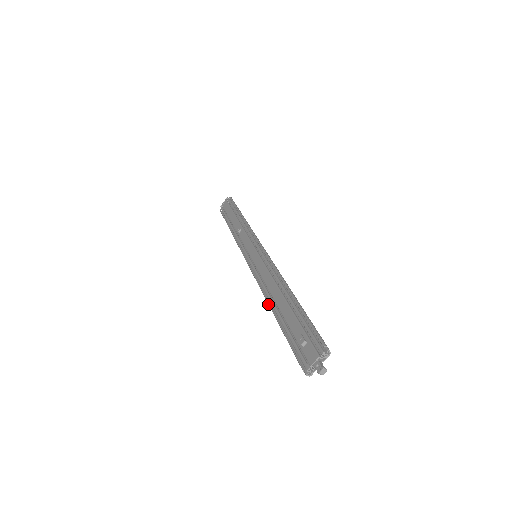
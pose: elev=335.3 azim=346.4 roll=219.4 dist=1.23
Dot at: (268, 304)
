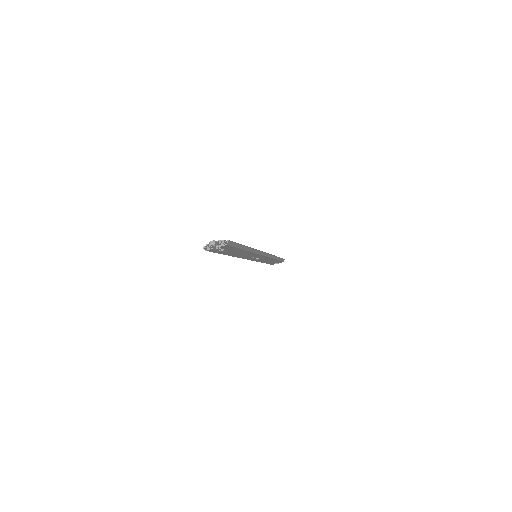
Dot at: occluded
